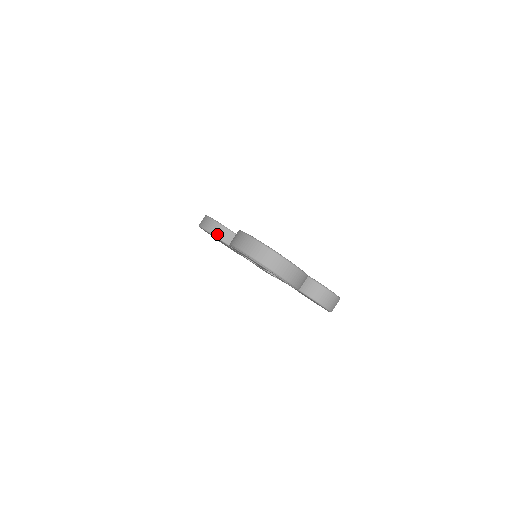
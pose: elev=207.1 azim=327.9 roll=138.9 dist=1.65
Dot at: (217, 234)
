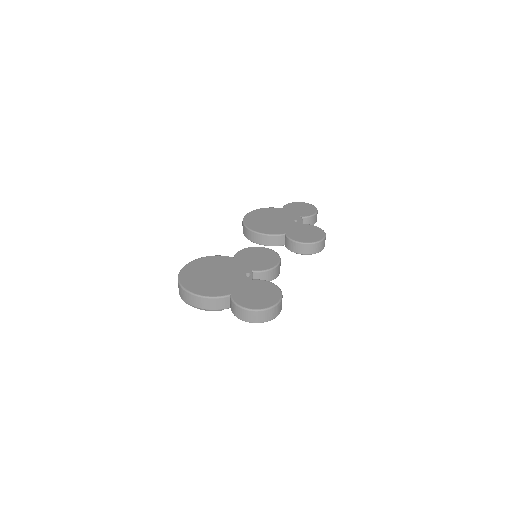
Dot at: (245, 235)
